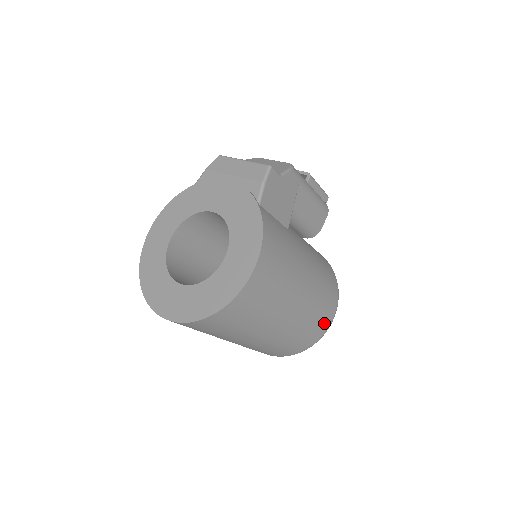
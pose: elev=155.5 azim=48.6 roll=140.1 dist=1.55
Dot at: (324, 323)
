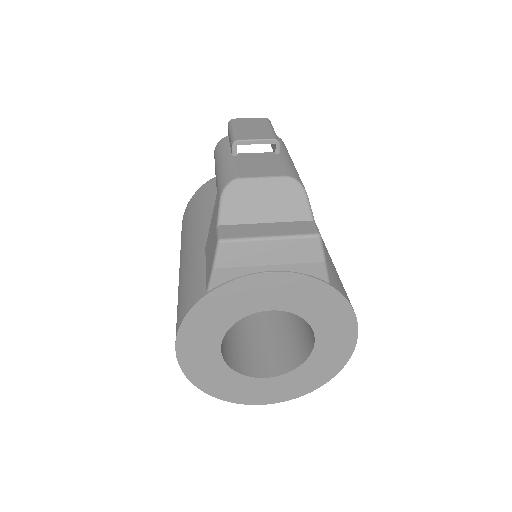
Dot at: occluded
